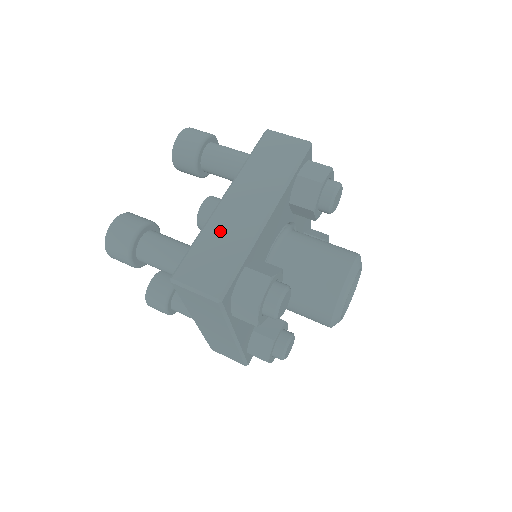
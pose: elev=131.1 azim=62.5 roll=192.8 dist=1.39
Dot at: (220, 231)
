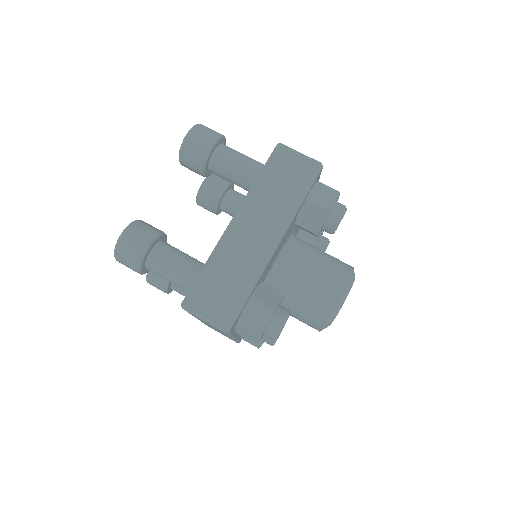
Dot at: (229, 259)
